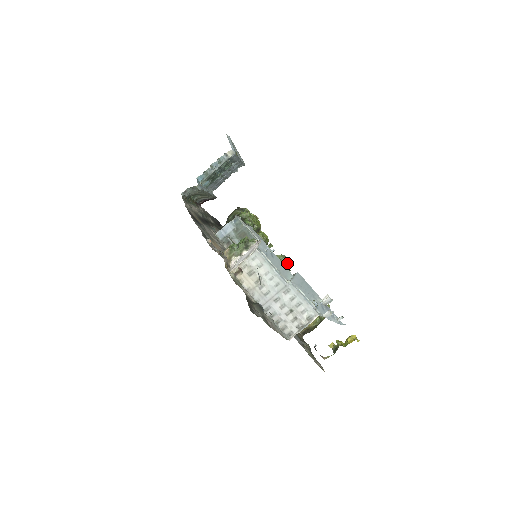
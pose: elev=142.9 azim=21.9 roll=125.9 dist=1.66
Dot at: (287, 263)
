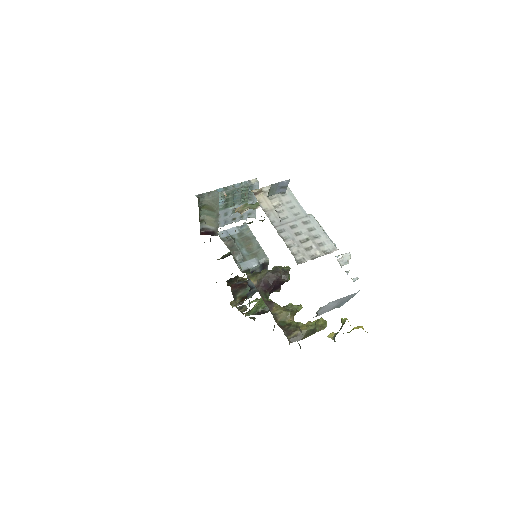
Dot at: (289, 267)
